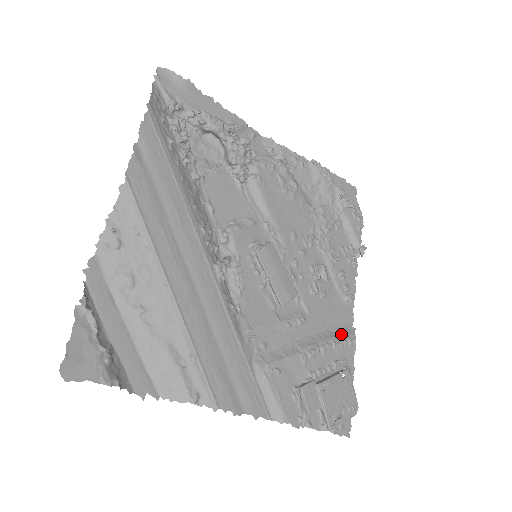
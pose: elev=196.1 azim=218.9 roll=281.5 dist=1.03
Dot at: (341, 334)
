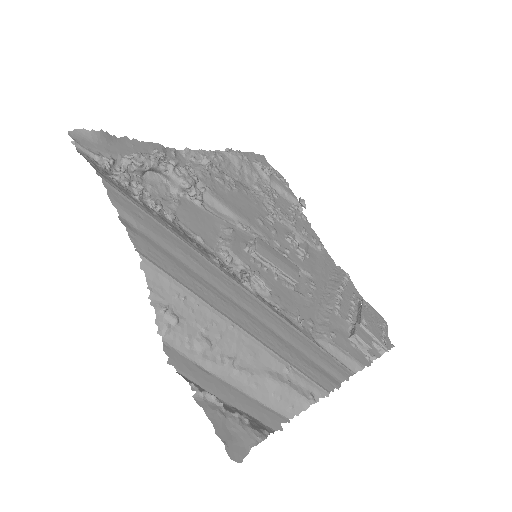
Dot at: (338, 277)
